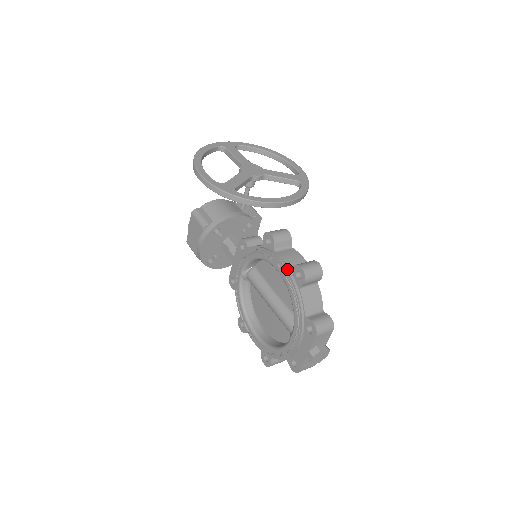
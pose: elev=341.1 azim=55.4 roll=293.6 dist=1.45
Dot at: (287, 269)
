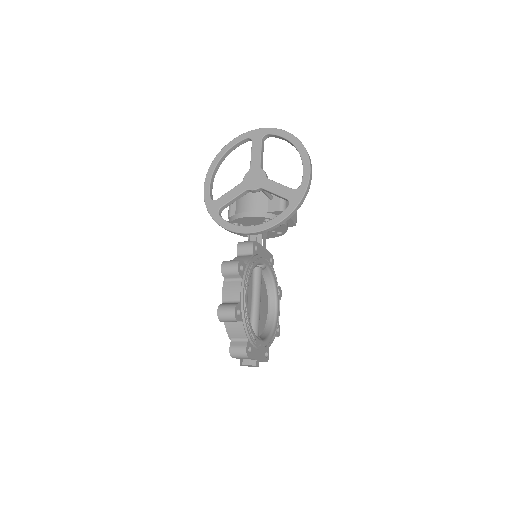
Dot at: (222, 302)
